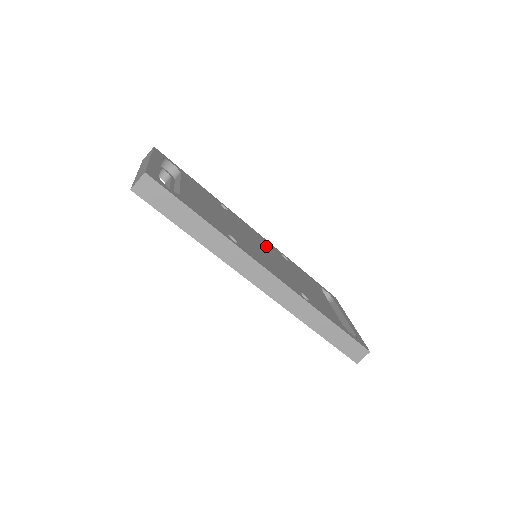
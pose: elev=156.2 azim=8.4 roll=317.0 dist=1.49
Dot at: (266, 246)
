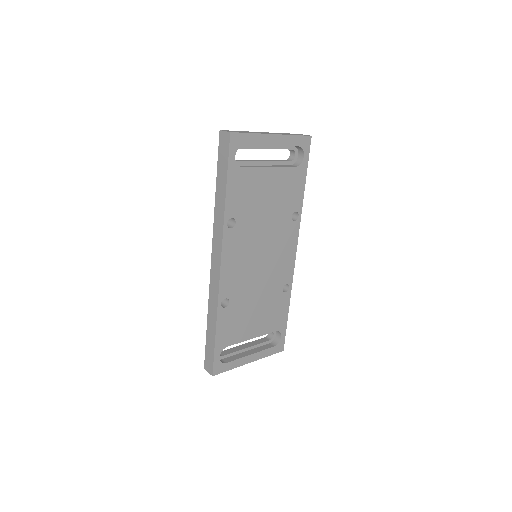
Dot at: (277, 264)
